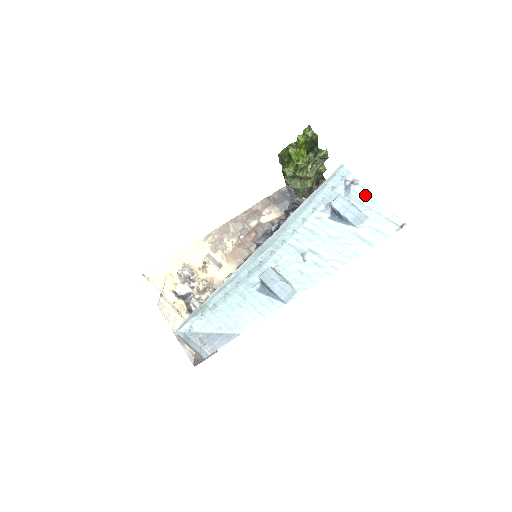
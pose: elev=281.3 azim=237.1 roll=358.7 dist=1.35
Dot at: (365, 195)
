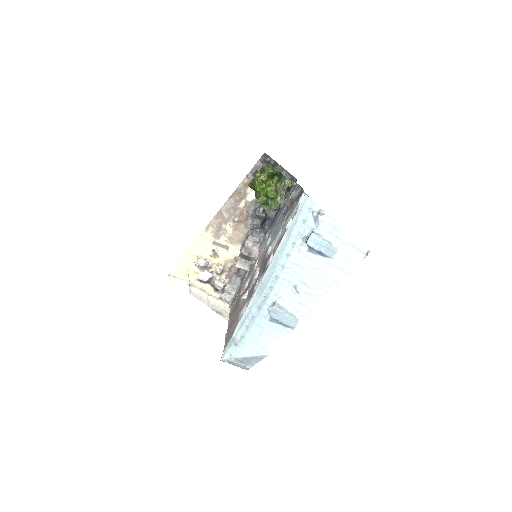
Dot at: (332, 225)
